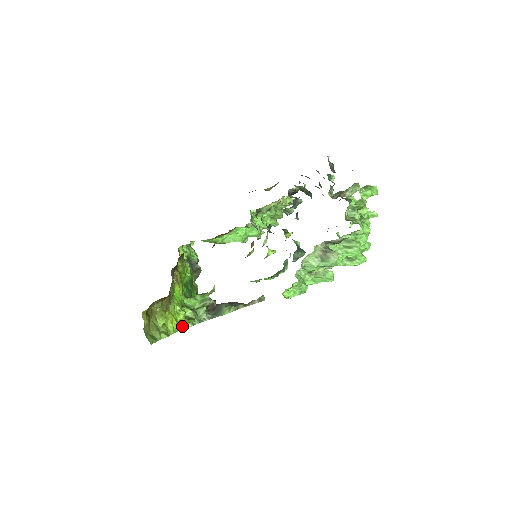
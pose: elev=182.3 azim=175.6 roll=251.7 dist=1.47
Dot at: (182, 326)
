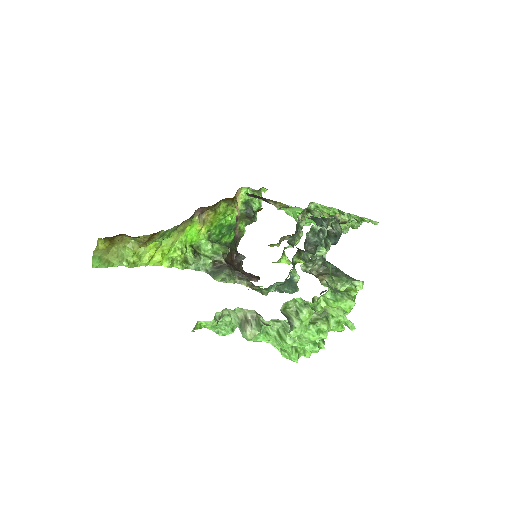
Dot at: (168, 264)
